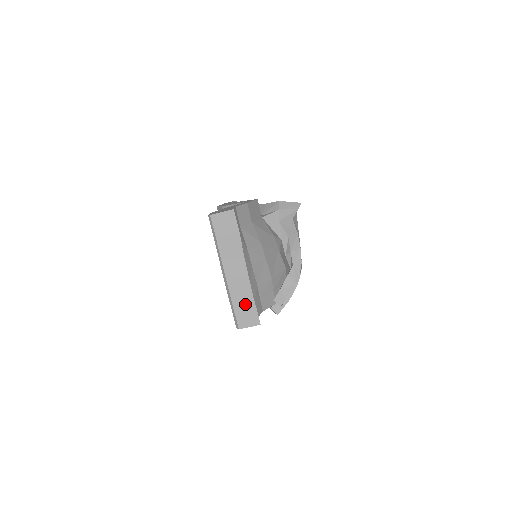
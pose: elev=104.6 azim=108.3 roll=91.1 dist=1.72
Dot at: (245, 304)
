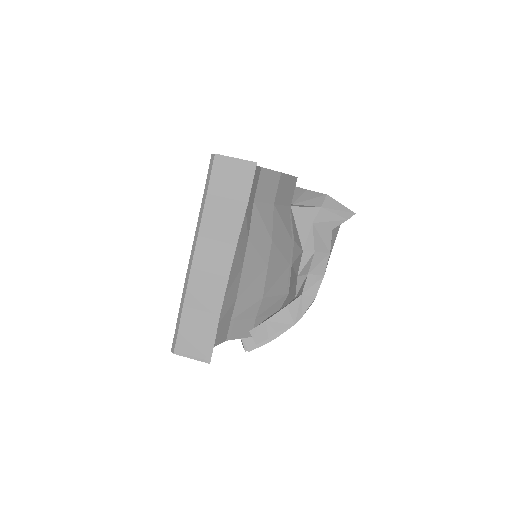
Dot at: (202, 320)
